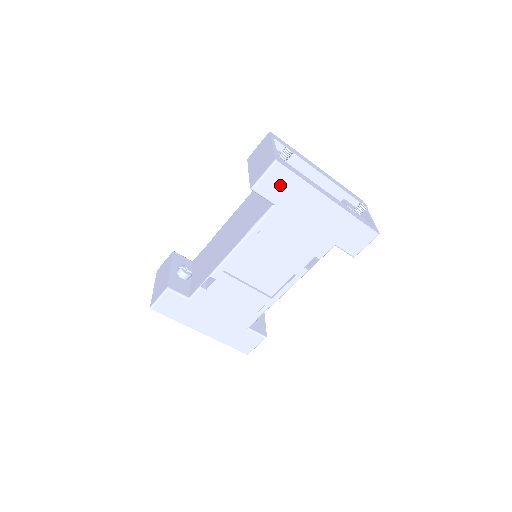
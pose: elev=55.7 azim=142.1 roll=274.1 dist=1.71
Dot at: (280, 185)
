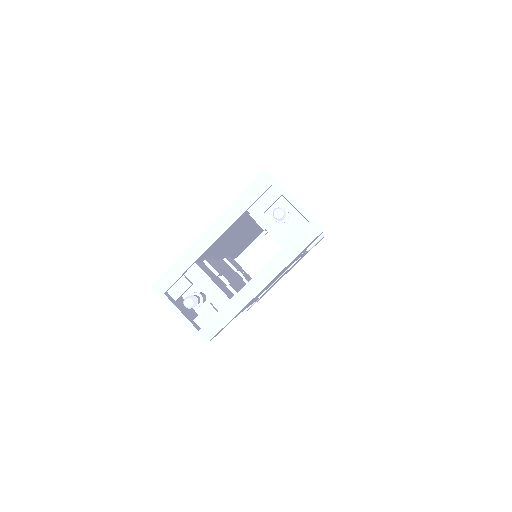
Dot at: occluded
